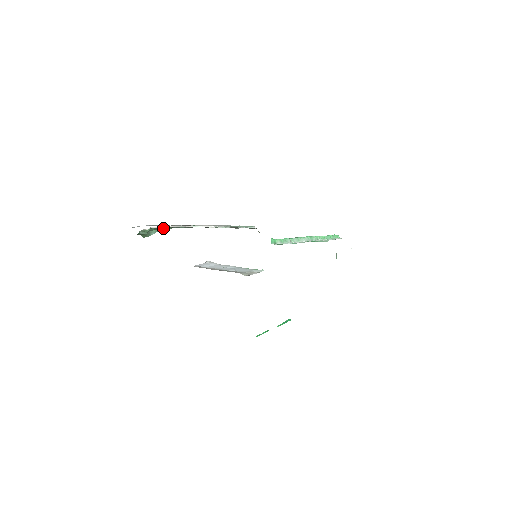
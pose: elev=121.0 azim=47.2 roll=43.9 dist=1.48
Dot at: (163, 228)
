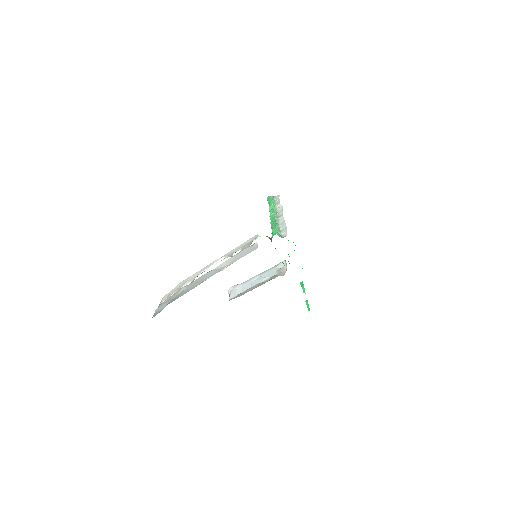
Dot at: occluded
